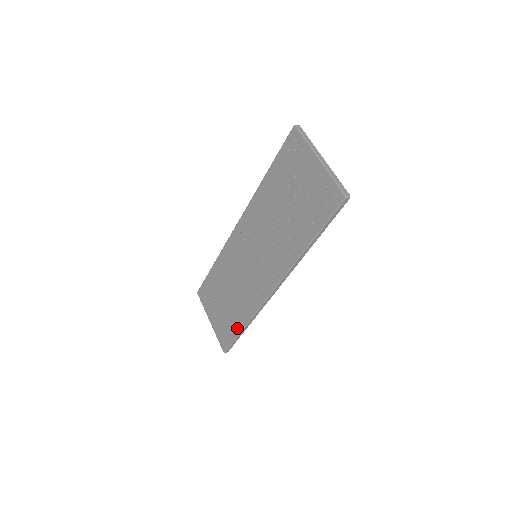
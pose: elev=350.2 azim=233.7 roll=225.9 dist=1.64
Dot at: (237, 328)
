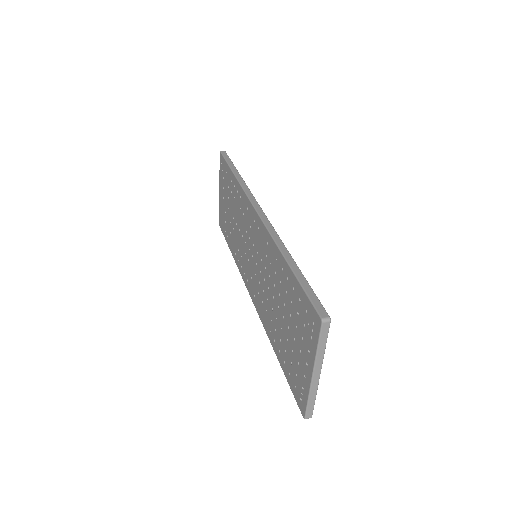
Dot at: (229, 242)
